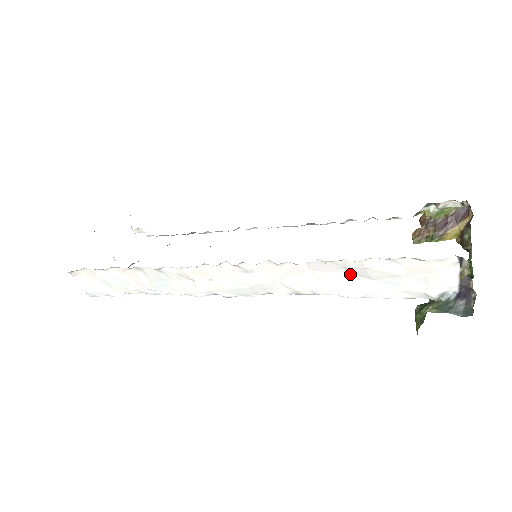
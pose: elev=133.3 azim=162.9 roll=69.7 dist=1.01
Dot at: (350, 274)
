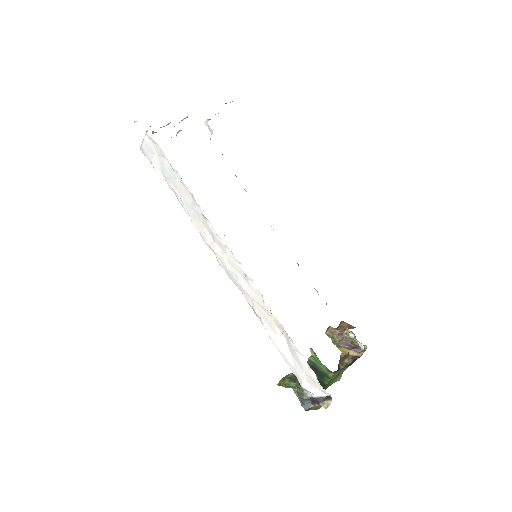
Dot at: (286, 341)
